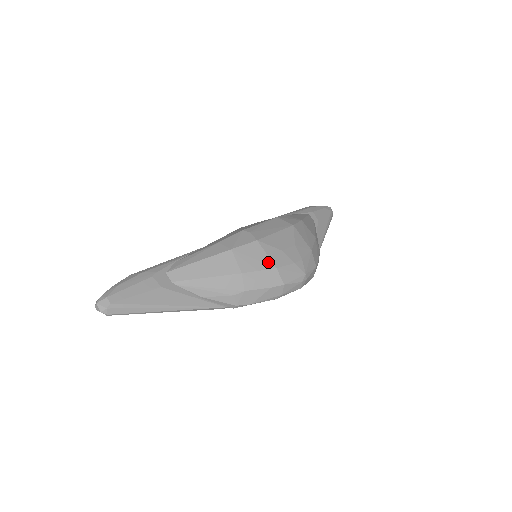
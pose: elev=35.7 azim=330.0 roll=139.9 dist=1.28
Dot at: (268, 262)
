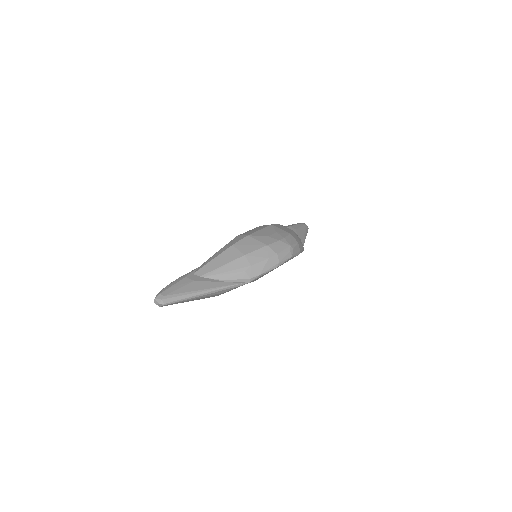
Dot at: (260, 244)
